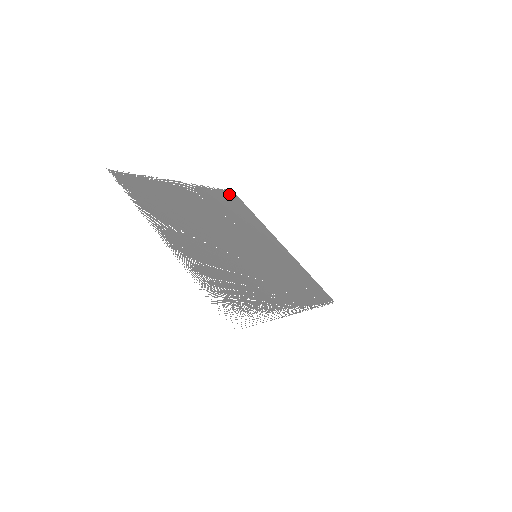
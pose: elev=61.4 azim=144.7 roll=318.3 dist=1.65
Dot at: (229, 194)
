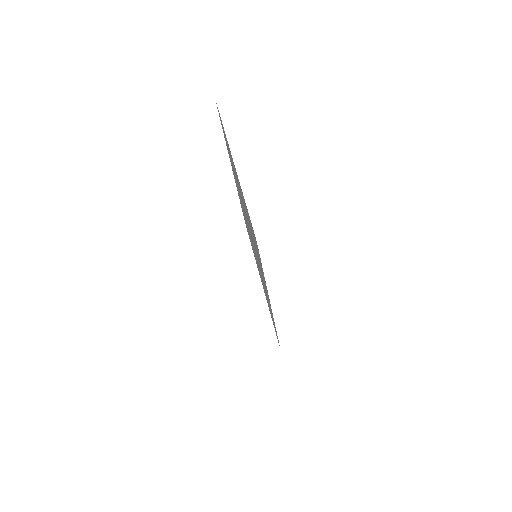
Dot at: occluded
